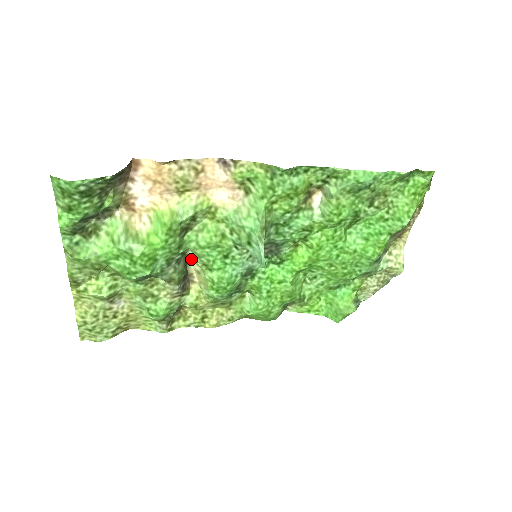
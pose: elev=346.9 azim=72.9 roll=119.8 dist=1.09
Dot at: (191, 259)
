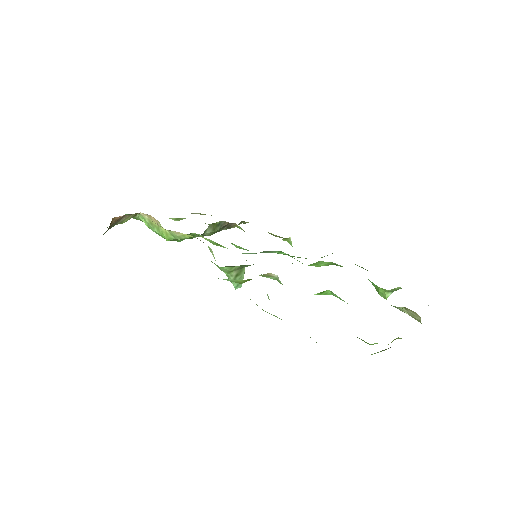
Dot at: occluded
